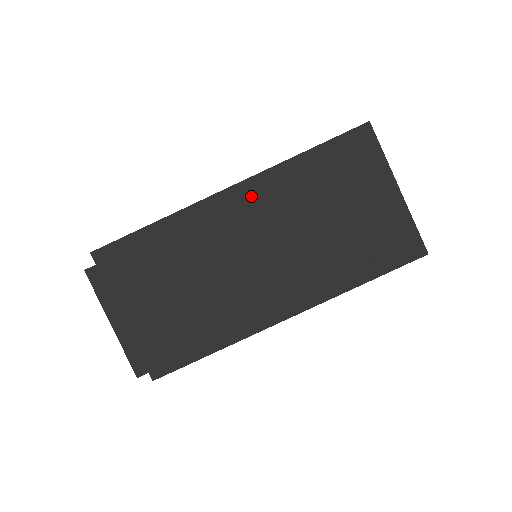
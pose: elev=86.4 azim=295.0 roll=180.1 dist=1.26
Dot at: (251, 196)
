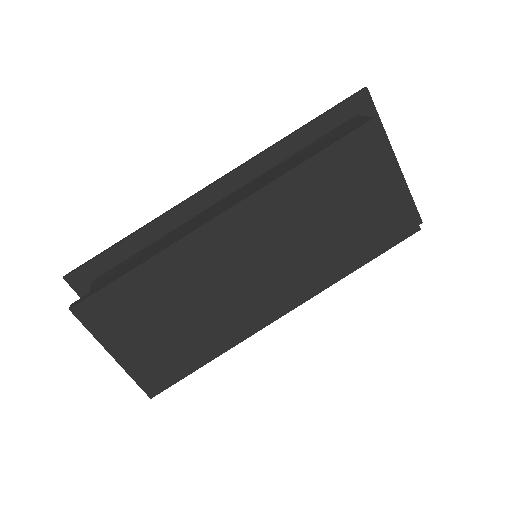
Dot at: (250, 201)
